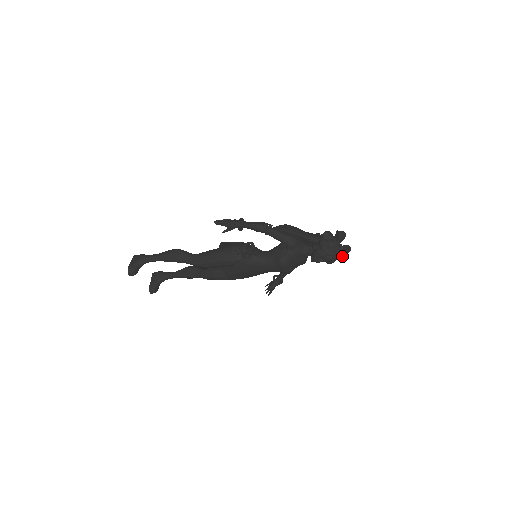
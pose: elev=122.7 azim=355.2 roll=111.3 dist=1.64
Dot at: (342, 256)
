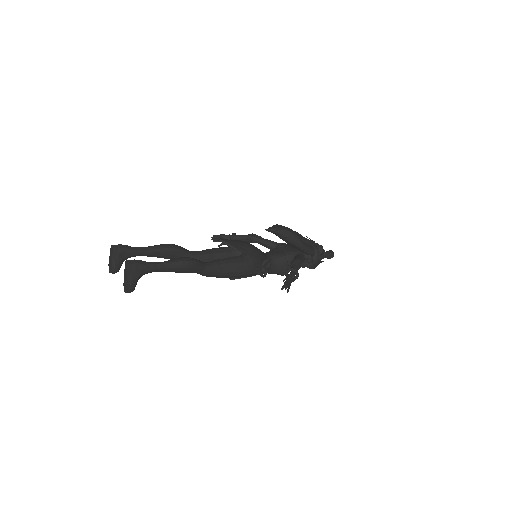
Dot at: occluded
